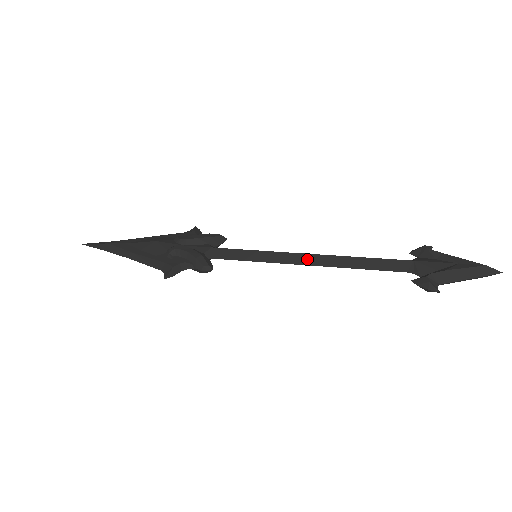
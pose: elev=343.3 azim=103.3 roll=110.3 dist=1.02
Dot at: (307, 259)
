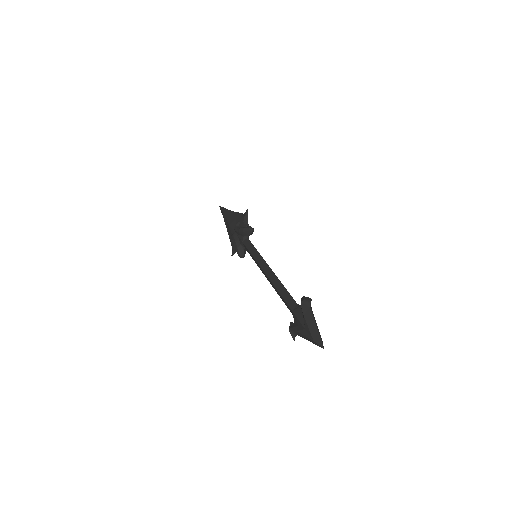
Dot at: (265, 275)
